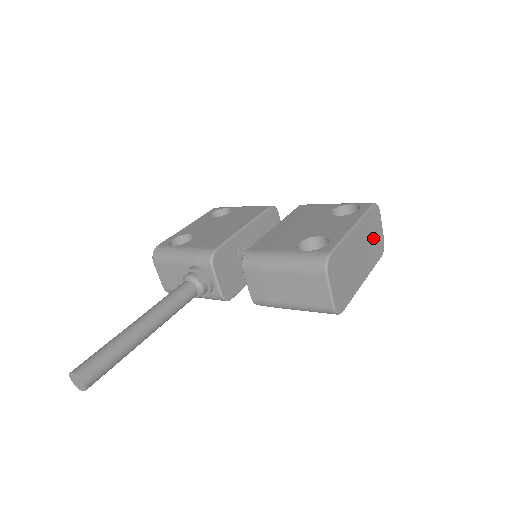
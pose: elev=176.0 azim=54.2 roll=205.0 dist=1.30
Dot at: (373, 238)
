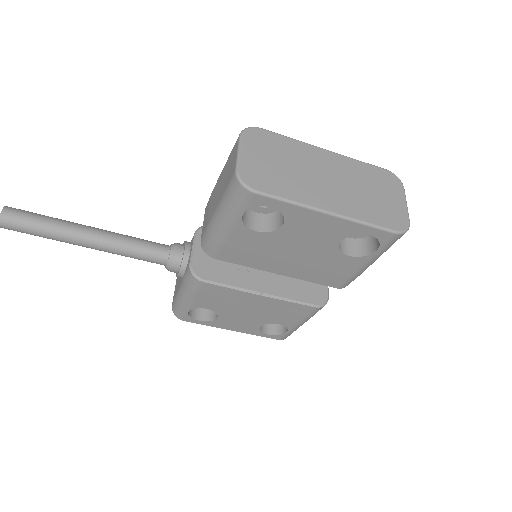
Dot at: (374, 195)
